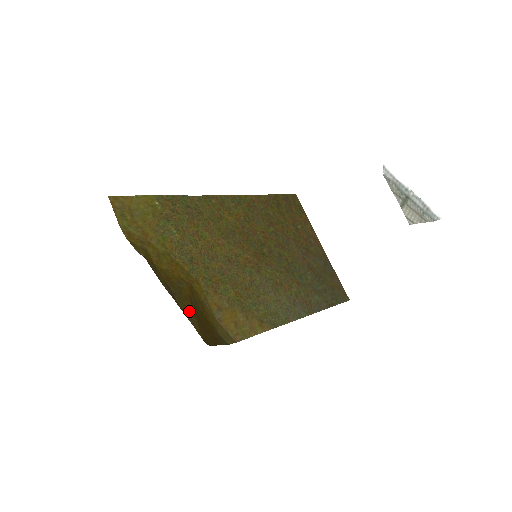
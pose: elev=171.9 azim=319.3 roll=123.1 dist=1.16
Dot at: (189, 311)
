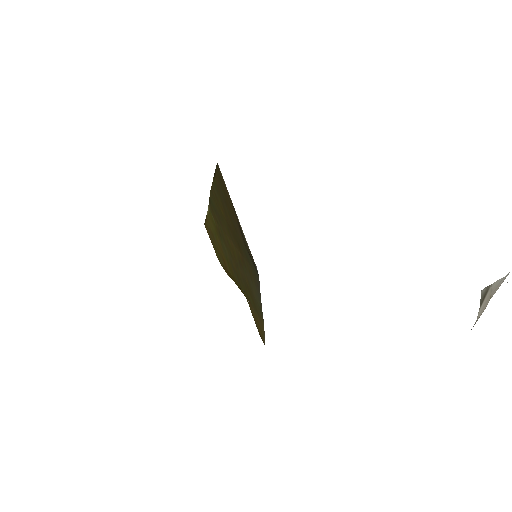
Dot at: occluded
